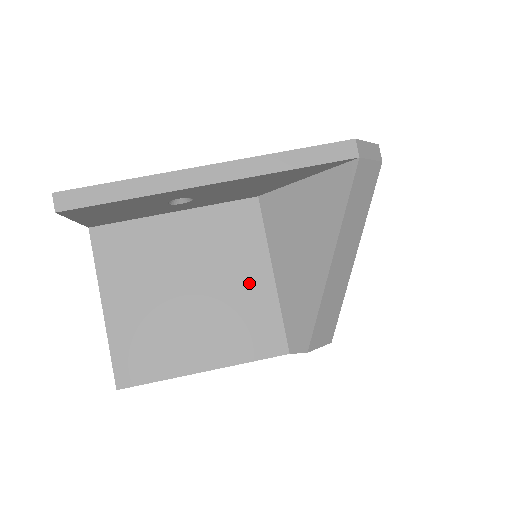
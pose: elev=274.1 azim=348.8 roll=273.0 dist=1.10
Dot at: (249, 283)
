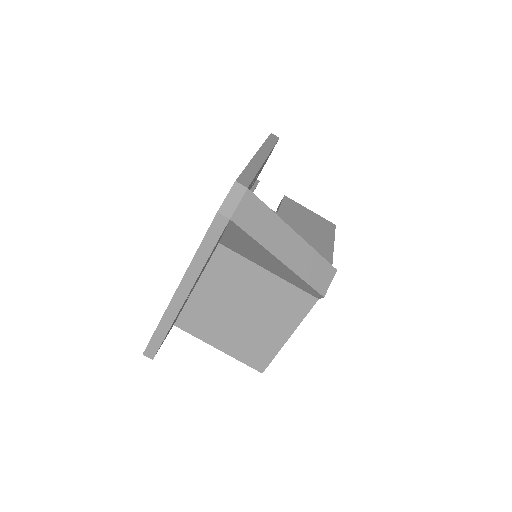
Dot at: (263, 286)
